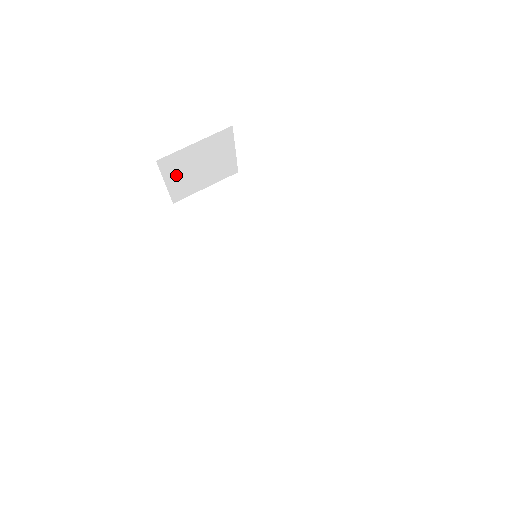
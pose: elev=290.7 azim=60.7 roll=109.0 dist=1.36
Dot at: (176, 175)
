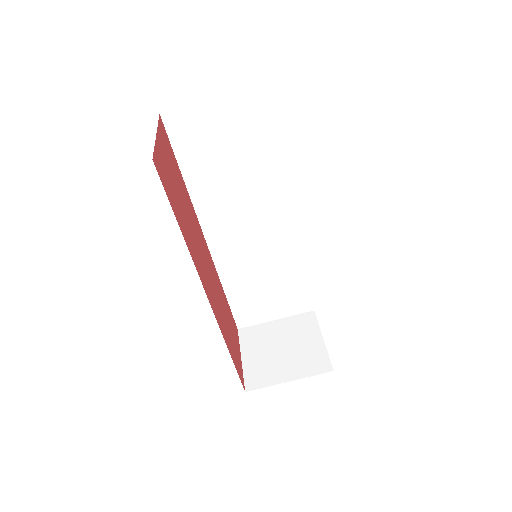
Dot at: occluded
